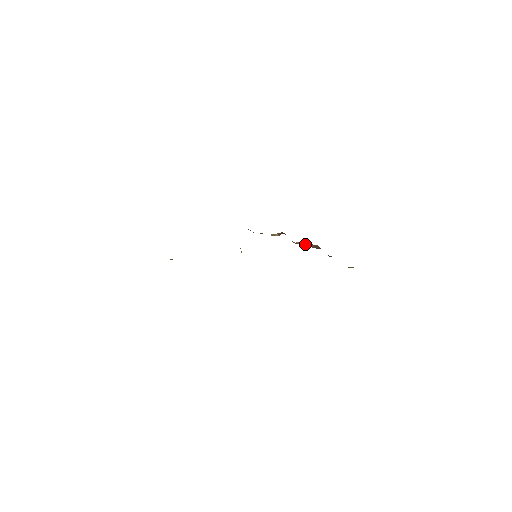
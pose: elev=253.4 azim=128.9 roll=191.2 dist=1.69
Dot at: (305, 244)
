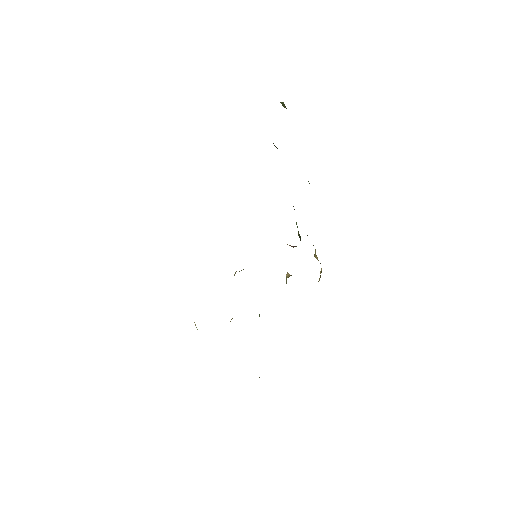
Dot at: occluded
